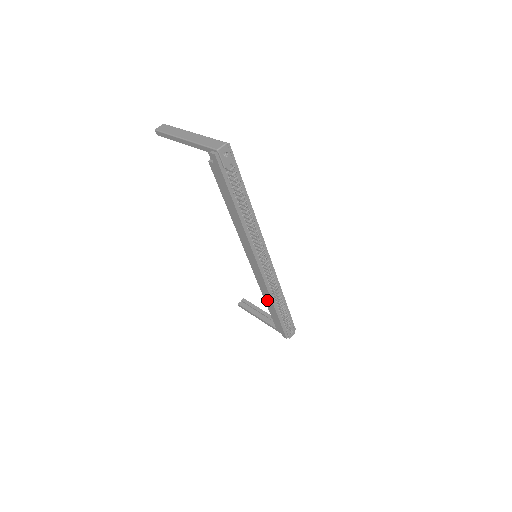
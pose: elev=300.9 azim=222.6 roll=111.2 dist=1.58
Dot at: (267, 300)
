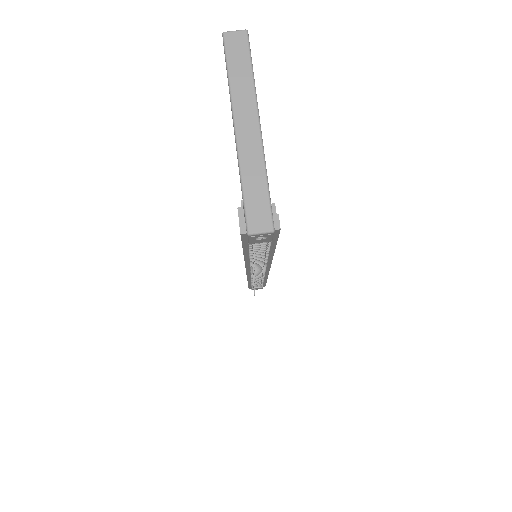
Dot at: occluded
